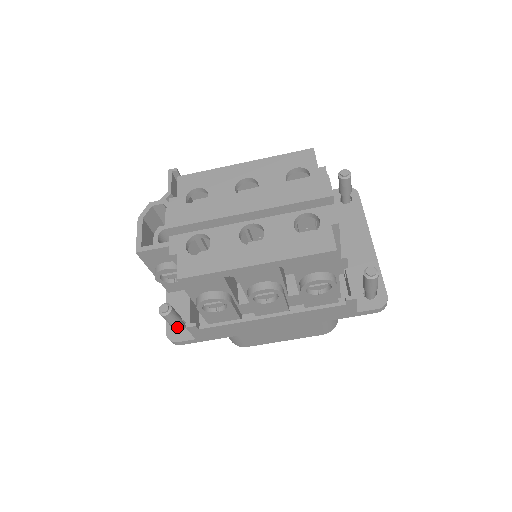
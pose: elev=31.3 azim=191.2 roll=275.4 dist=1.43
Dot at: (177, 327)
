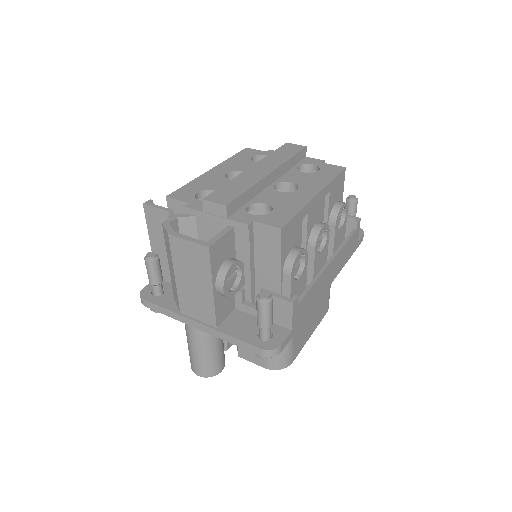
Dot at: (270, 330)
